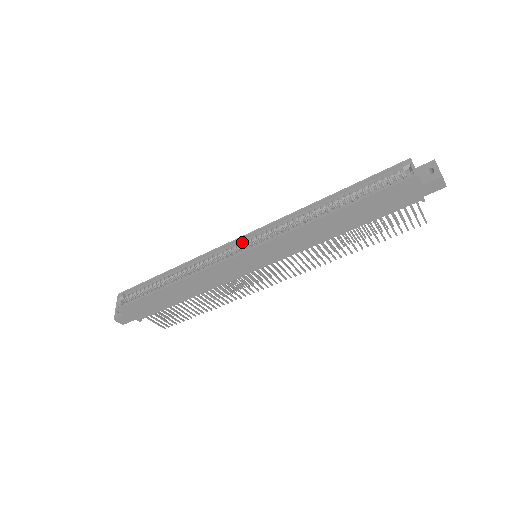
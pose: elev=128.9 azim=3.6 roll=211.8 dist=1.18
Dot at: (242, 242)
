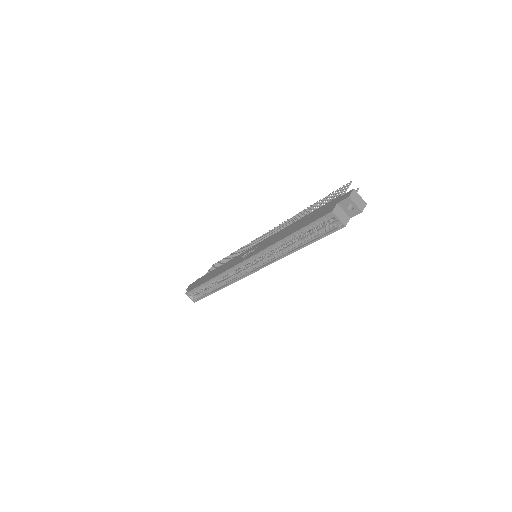
Dot at: (244, 263)
